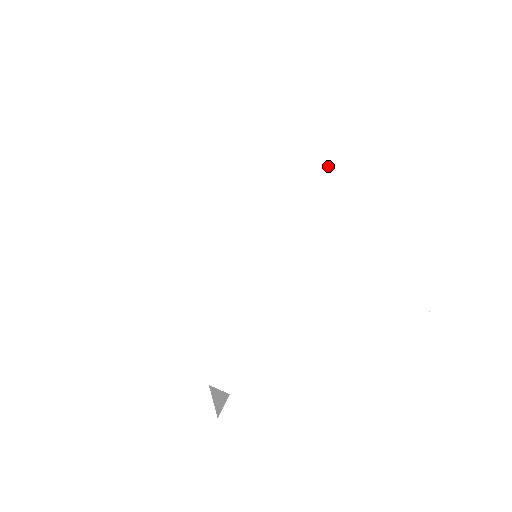
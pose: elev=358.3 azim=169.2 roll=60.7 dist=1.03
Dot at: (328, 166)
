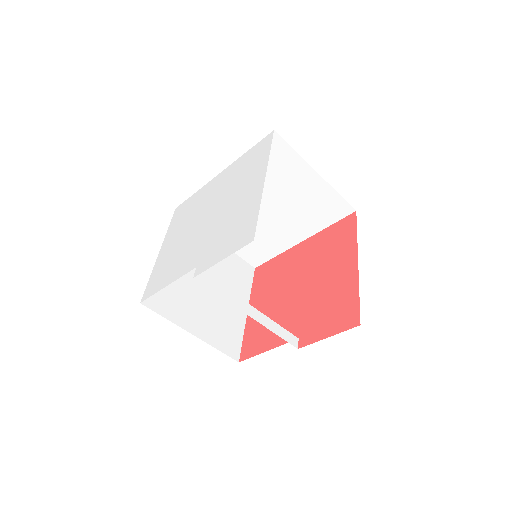
Dot at: (216, 187)
